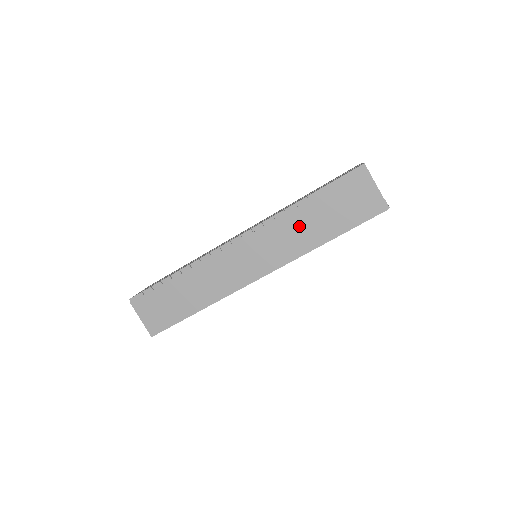
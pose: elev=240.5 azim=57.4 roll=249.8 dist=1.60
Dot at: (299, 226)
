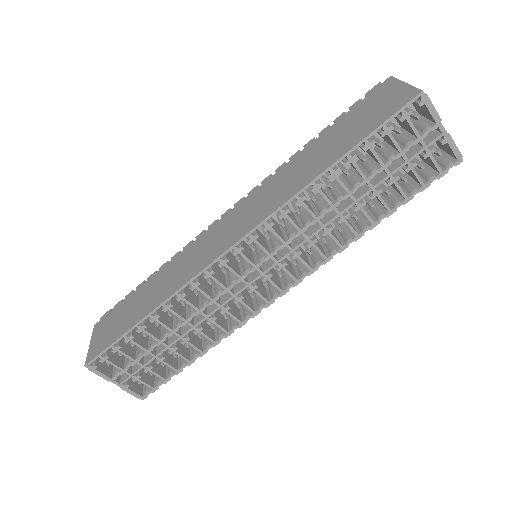
Dot at: (297, 168)
